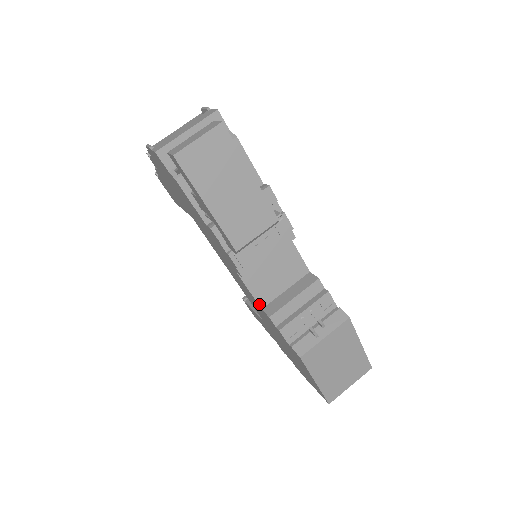
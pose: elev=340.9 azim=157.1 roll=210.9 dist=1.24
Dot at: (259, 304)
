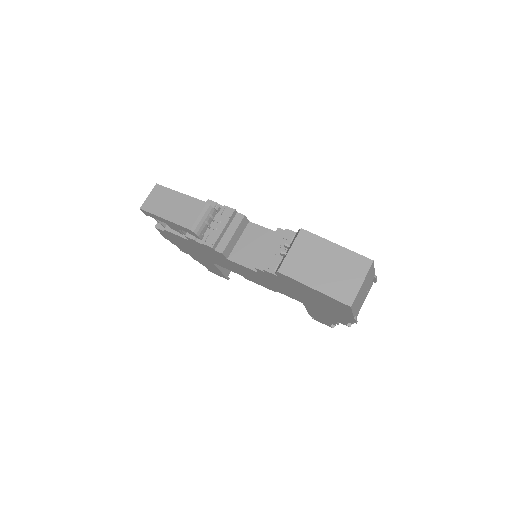
Dot at: (254, 270)
